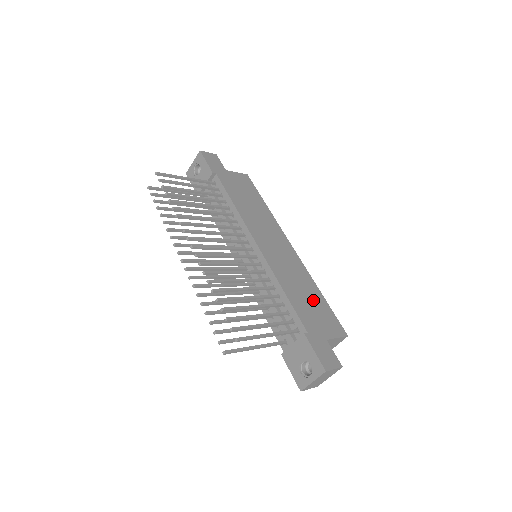
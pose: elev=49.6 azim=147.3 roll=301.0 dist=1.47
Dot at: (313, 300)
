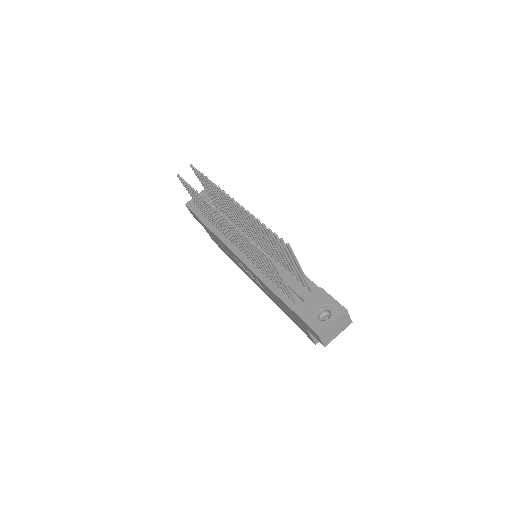
Dot at: occluded
